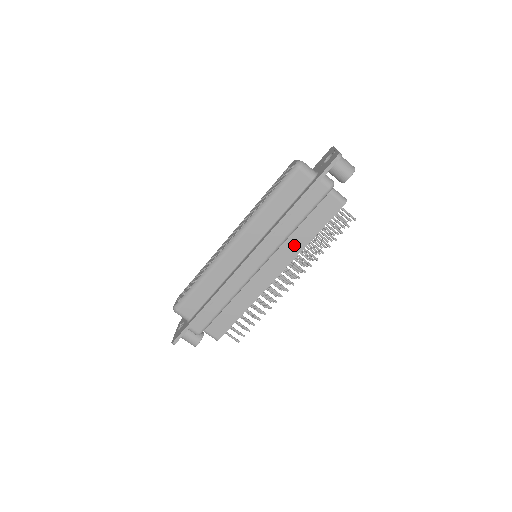
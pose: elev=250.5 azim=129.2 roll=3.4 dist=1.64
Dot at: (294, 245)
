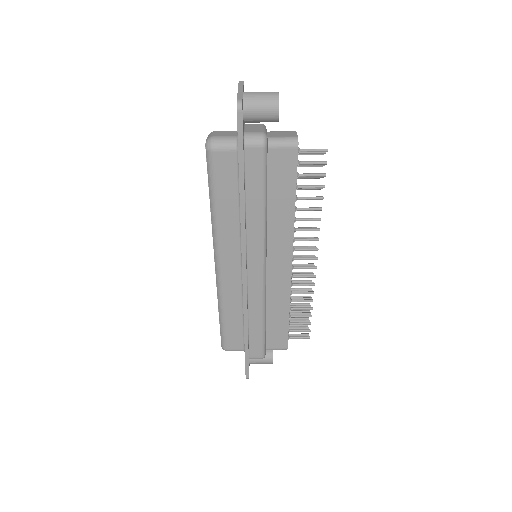
Dot at: (281, 226)
